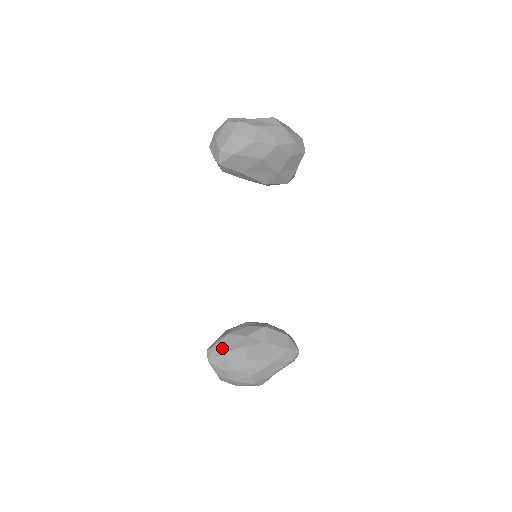
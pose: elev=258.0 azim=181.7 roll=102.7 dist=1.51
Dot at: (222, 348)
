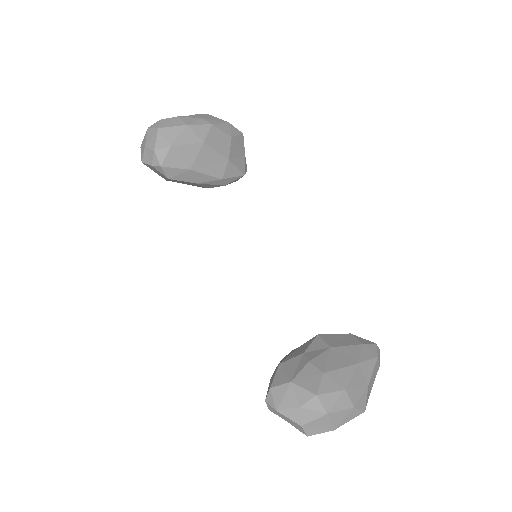
Dot at: (283, 381)
